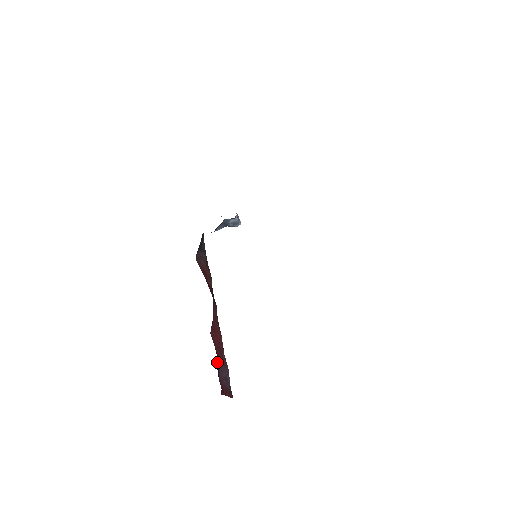
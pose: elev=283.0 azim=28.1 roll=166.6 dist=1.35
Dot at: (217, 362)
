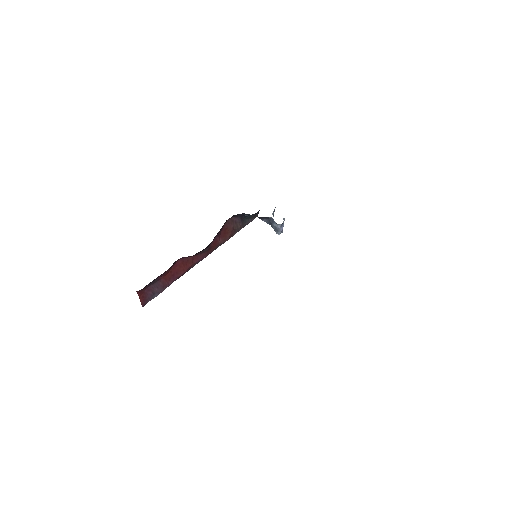
Dot at: (161, 278)
